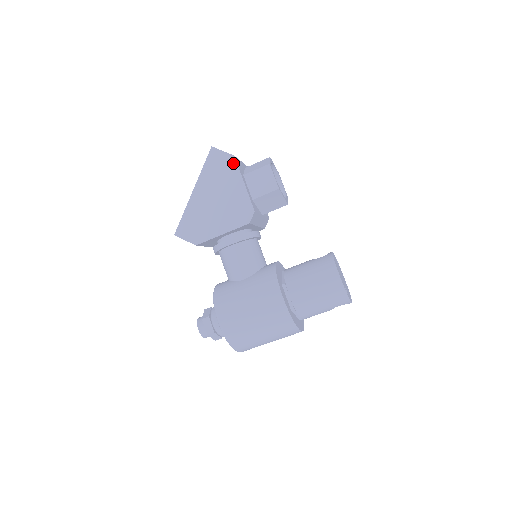
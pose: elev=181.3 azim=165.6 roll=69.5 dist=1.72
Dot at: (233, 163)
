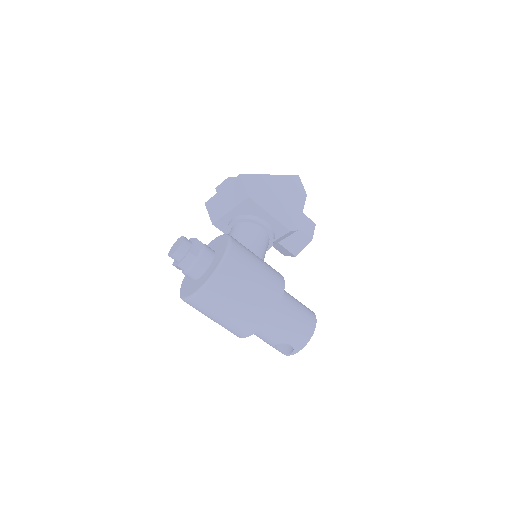
Dot at: (304, 196)
